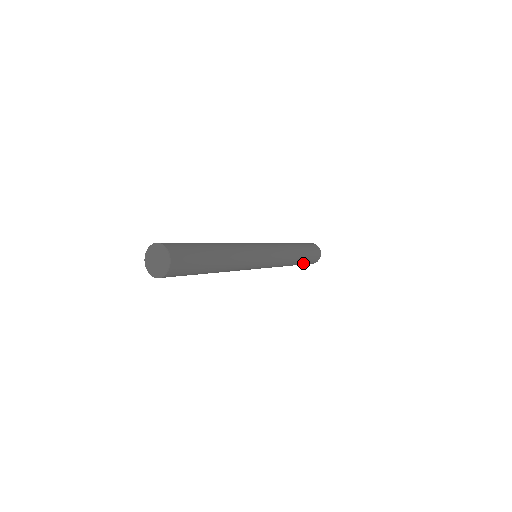
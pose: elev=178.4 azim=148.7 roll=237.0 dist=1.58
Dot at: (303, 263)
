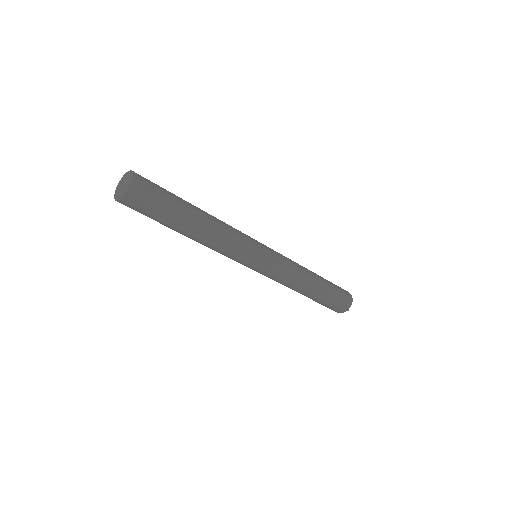
Dot at: (330, 287)
